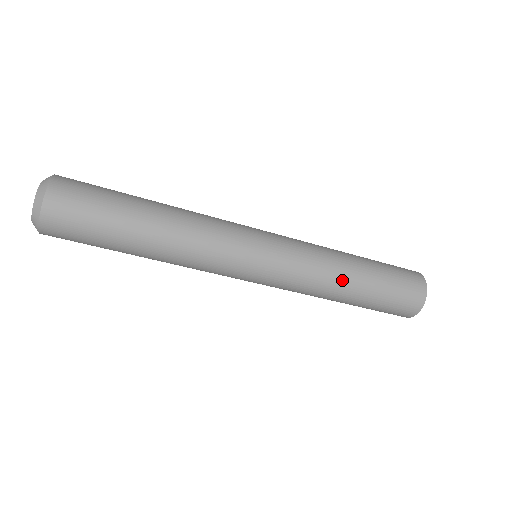
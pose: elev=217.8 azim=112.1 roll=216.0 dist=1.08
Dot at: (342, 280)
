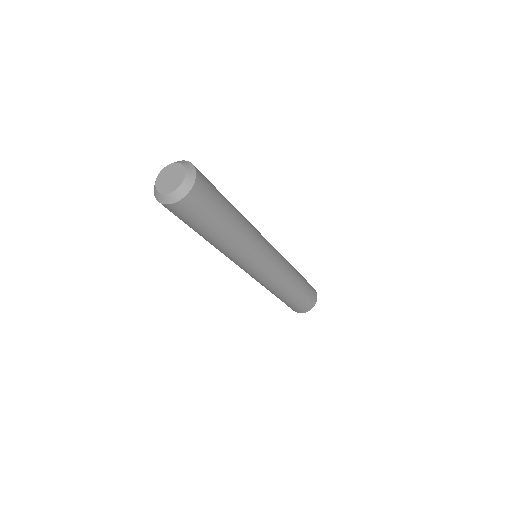
Dot at: (288, 290)
